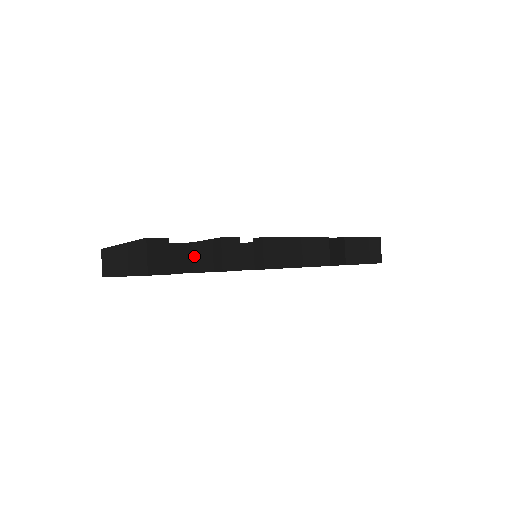
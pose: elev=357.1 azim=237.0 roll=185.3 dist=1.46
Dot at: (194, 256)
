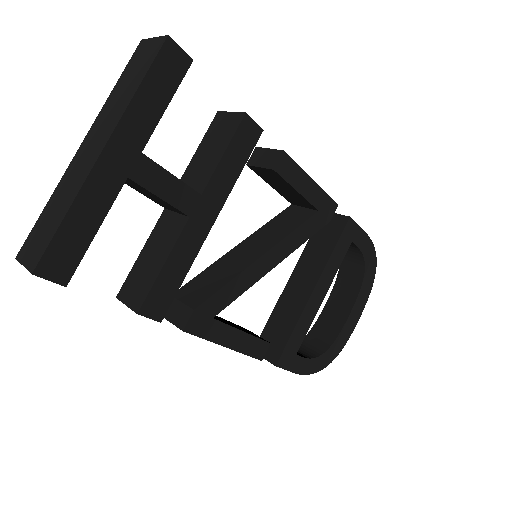
Dot at: (190, 185)
